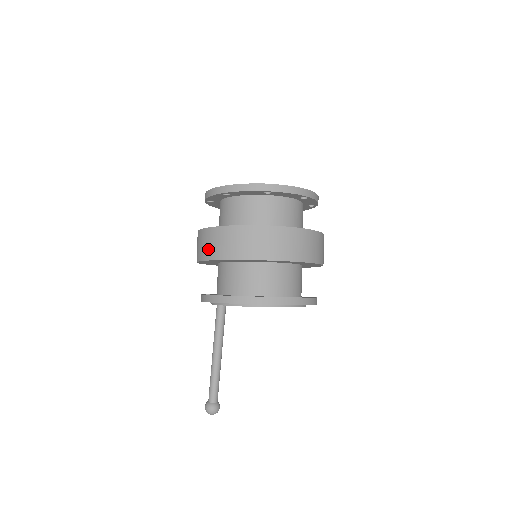
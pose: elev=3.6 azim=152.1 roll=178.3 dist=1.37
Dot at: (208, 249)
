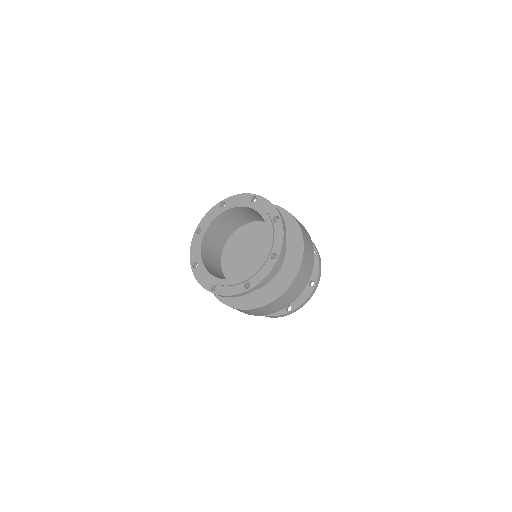
Dot at: occluded
